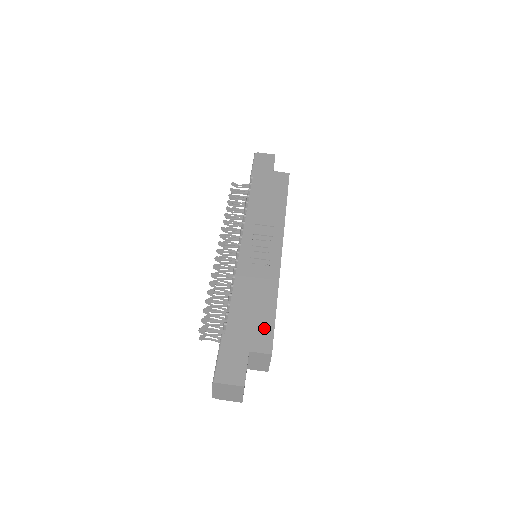
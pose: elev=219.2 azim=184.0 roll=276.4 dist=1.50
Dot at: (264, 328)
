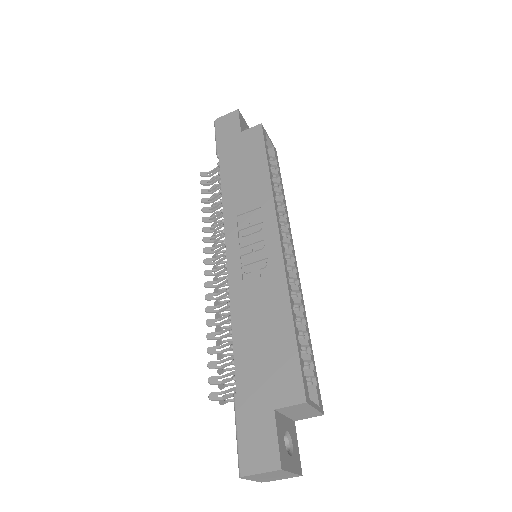
Dot at: (285, 364)
